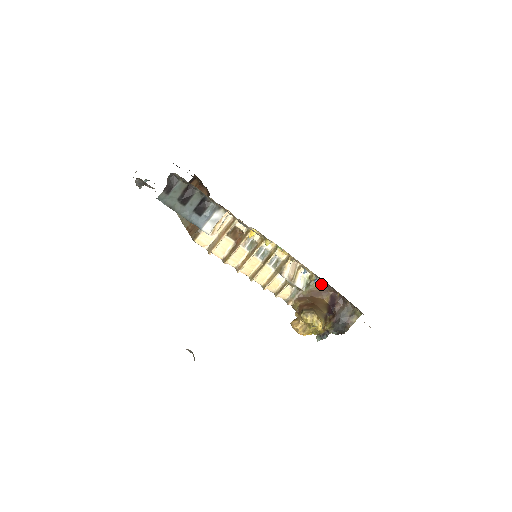
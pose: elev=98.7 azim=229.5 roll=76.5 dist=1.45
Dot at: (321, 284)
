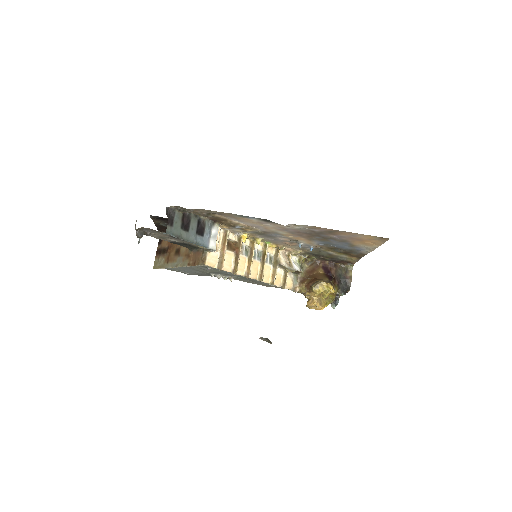
Dot at: (310, 262)
